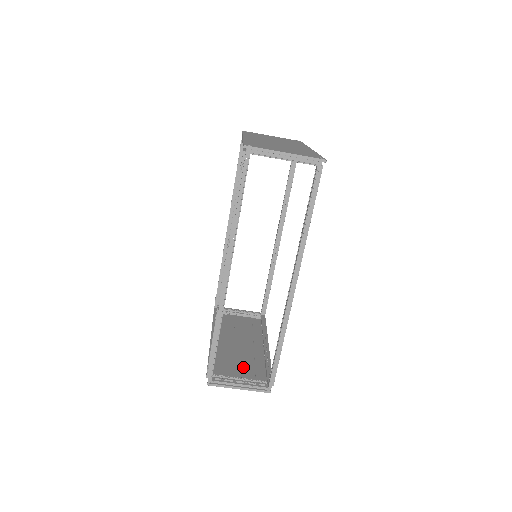
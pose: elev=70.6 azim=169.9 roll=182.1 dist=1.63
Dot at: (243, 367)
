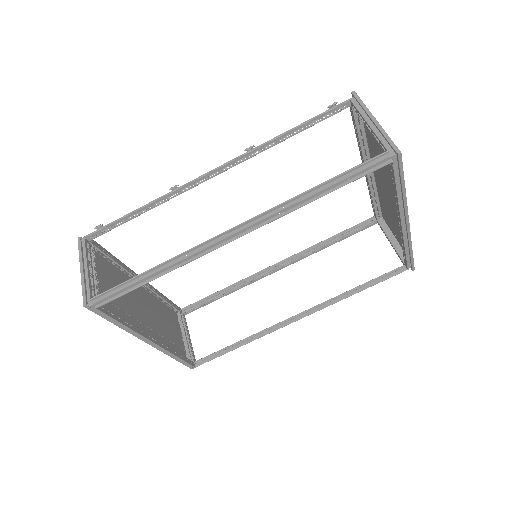
Dot at: occluded
